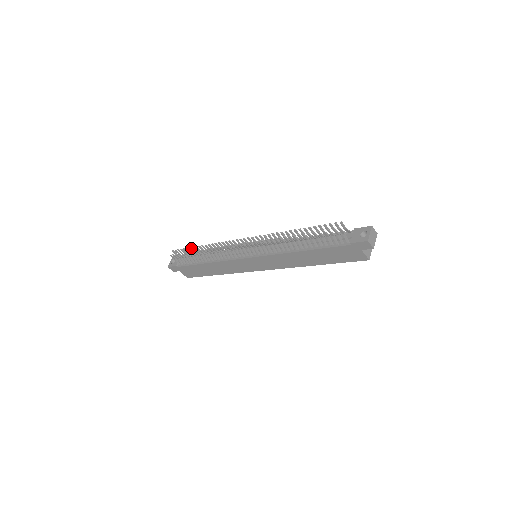
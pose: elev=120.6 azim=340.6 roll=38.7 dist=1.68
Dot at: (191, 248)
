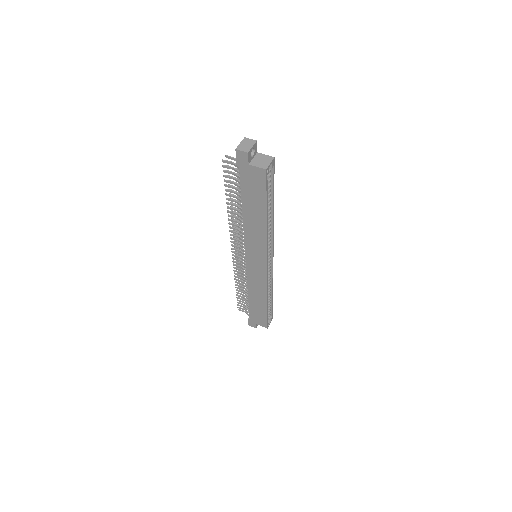
Dot at: occluded
